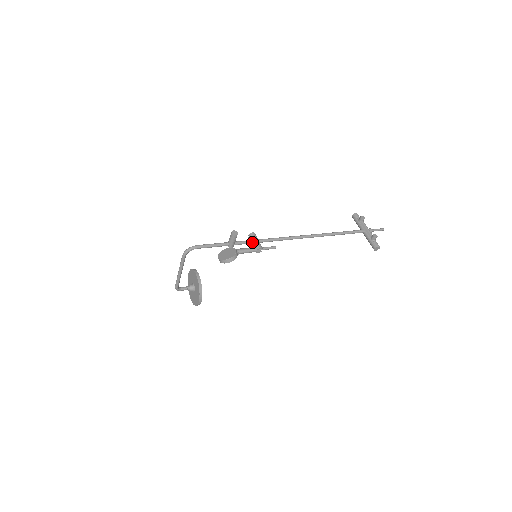
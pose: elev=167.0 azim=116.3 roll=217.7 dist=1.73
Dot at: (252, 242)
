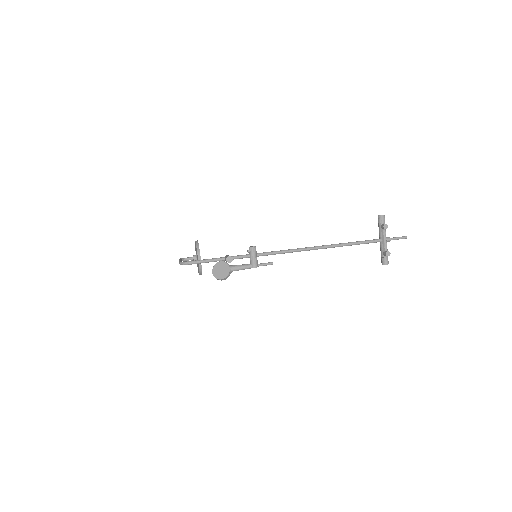
Dot at: (250, 257)
